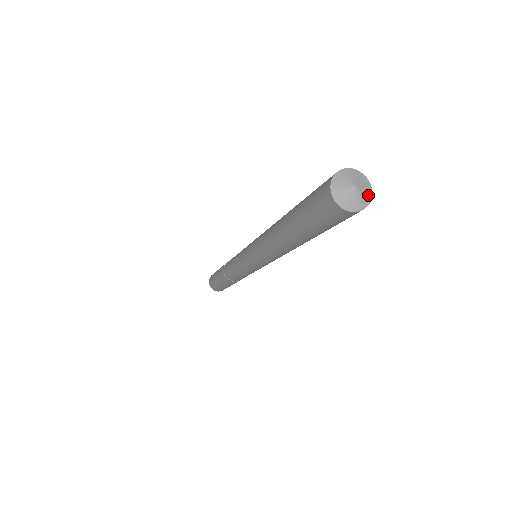
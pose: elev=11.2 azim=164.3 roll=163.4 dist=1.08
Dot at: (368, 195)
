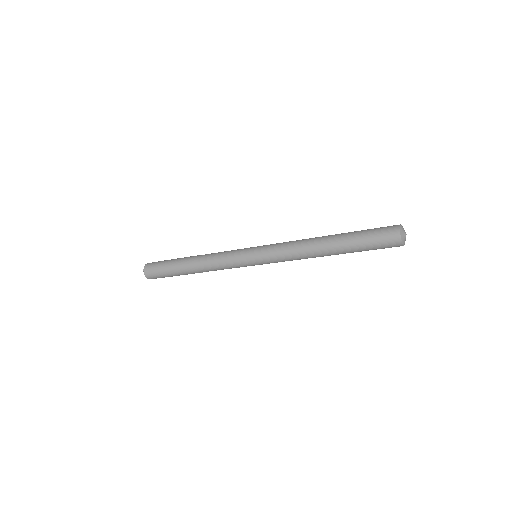
Dot at: occluded
